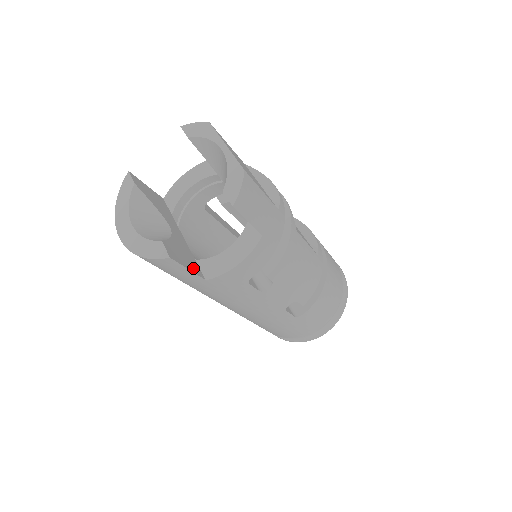
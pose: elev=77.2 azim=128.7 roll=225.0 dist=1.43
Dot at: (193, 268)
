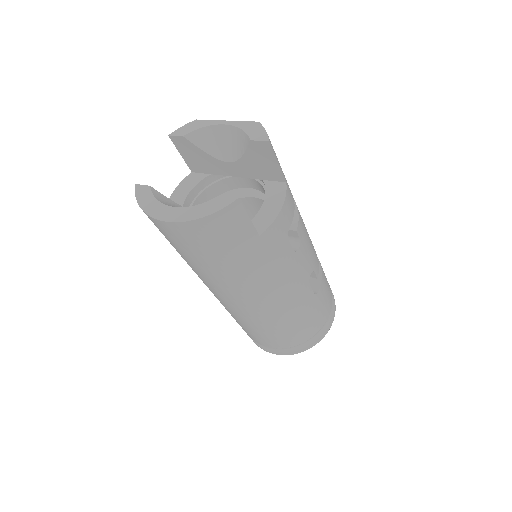
Dot at: occluded
